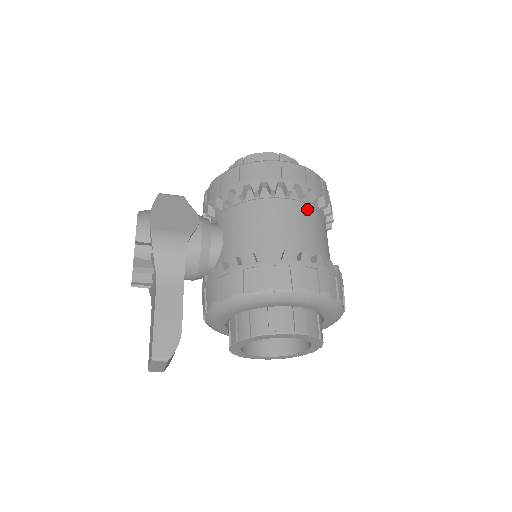
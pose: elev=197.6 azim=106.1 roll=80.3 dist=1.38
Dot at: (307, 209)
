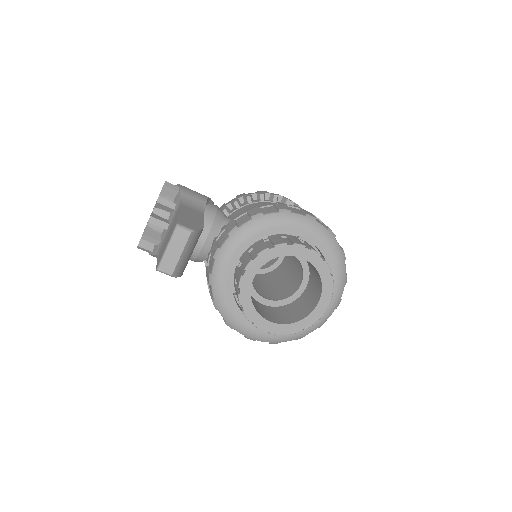
Dot at: occluded
